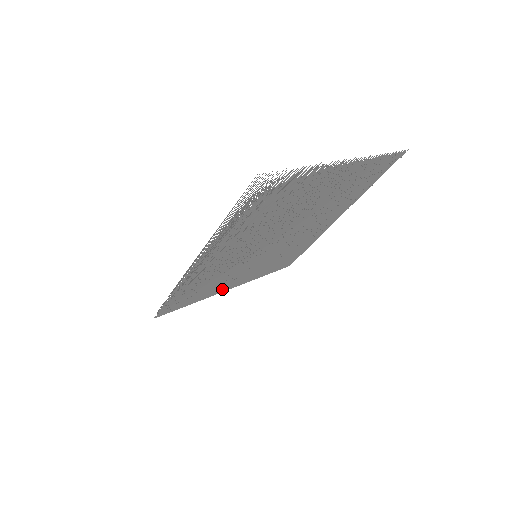
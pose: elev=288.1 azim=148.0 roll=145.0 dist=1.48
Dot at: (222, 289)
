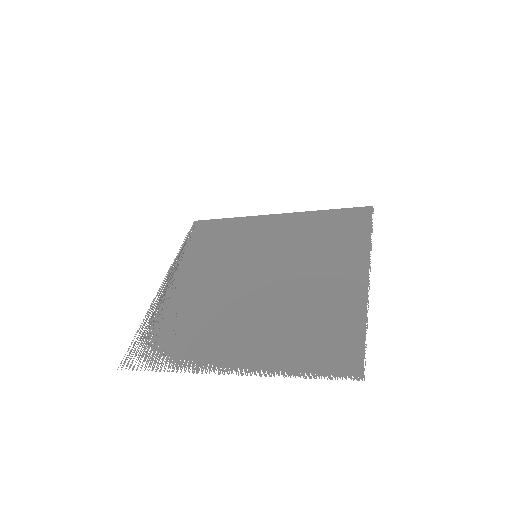
Dot at: (260, 219)
